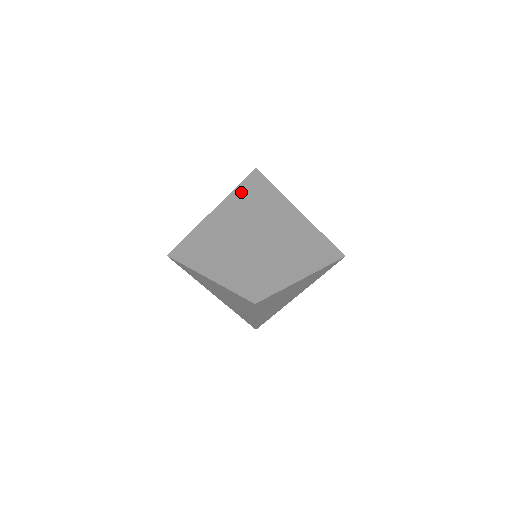
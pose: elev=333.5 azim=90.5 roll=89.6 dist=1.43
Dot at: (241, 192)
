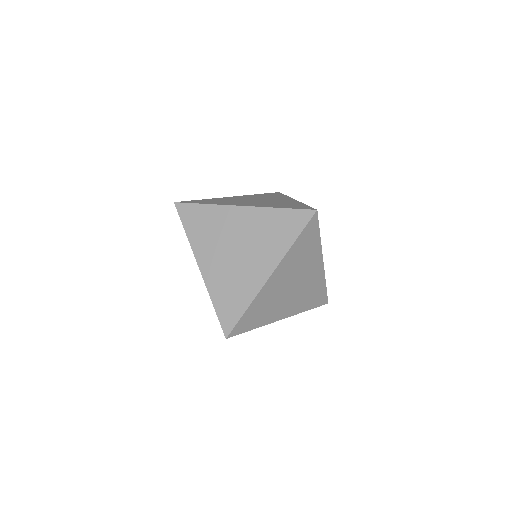
Dot at: occluded
